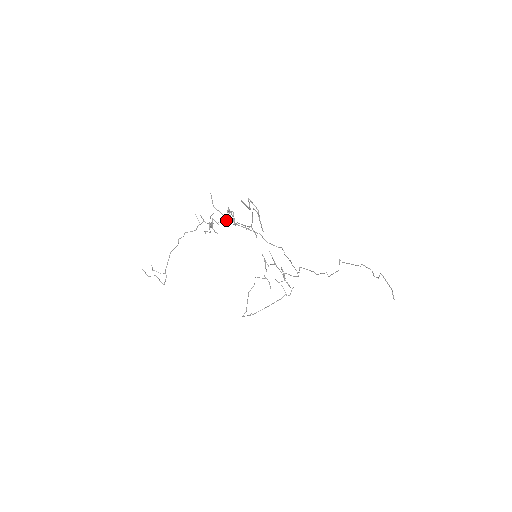
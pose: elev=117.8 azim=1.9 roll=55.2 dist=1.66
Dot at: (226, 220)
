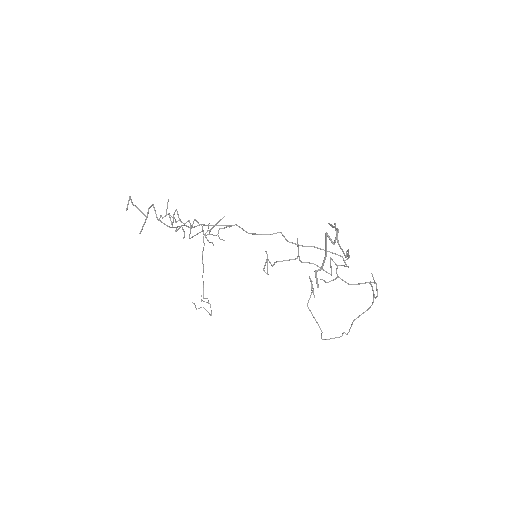
Dot at: (192, 224)
